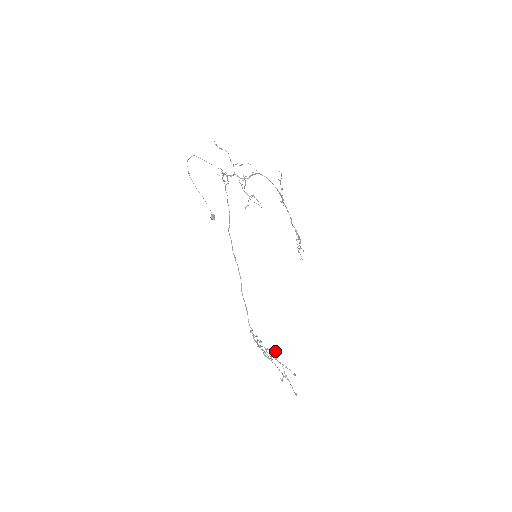
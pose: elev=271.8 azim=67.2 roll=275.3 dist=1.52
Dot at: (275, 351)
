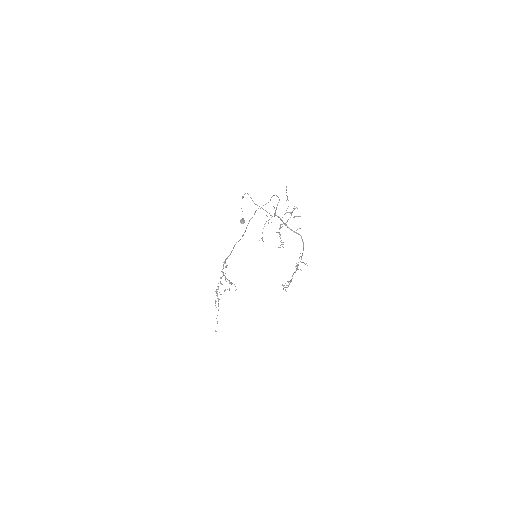
Dot at: occluded
